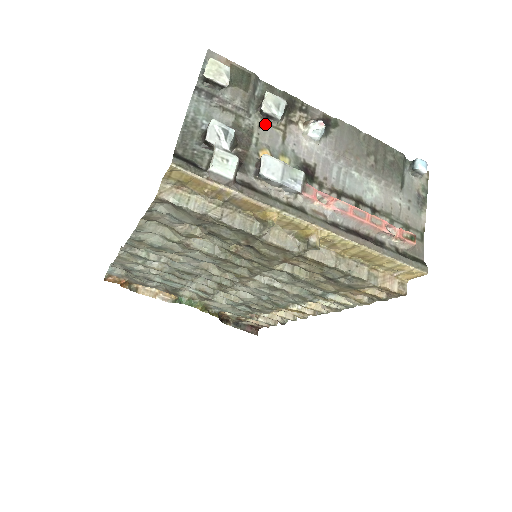
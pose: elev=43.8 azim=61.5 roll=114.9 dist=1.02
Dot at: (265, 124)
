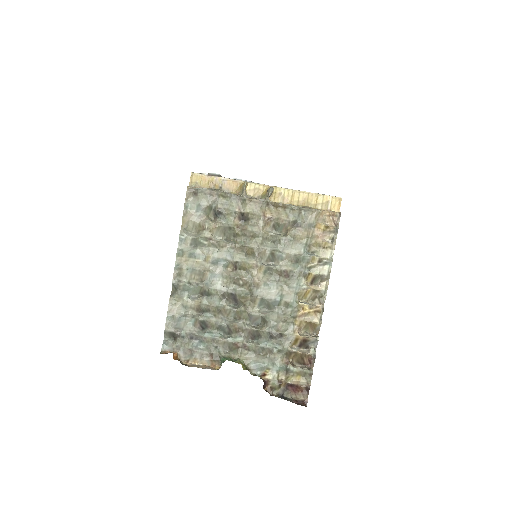
Dot at: occluded
